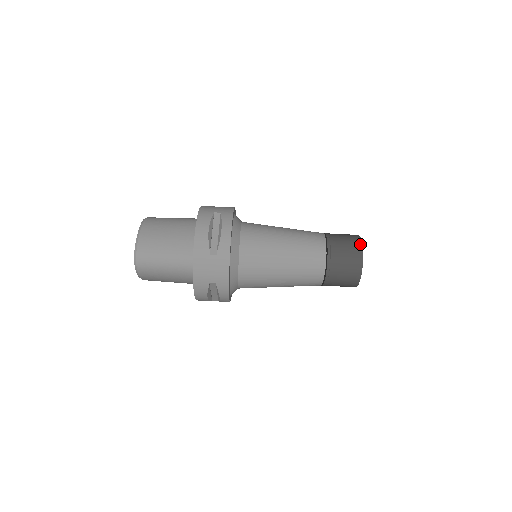
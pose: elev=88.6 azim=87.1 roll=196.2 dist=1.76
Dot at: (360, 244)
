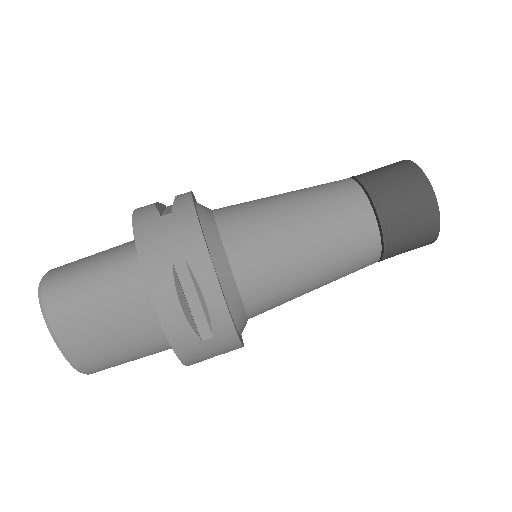
Dot at: (399, 161)
